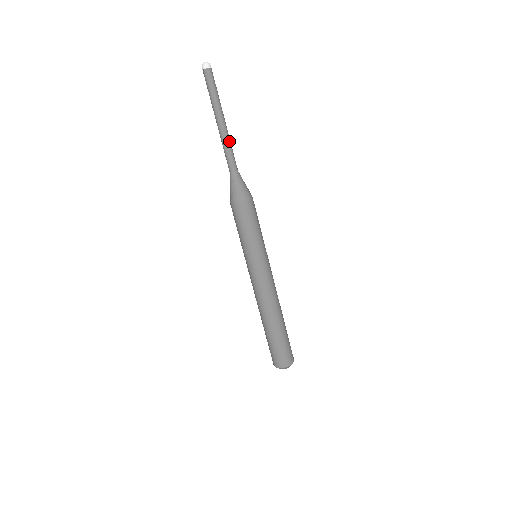
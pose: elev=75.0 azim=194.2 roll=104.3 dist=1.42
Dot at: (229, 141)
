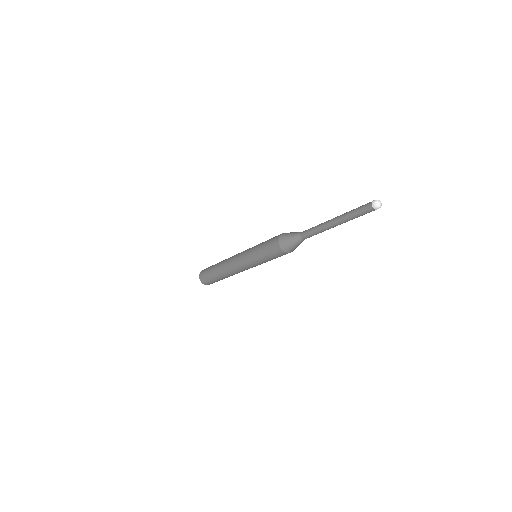
Dot at: (325, 230)
